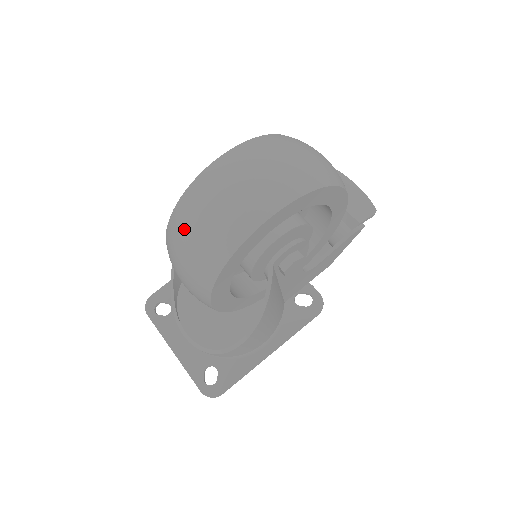
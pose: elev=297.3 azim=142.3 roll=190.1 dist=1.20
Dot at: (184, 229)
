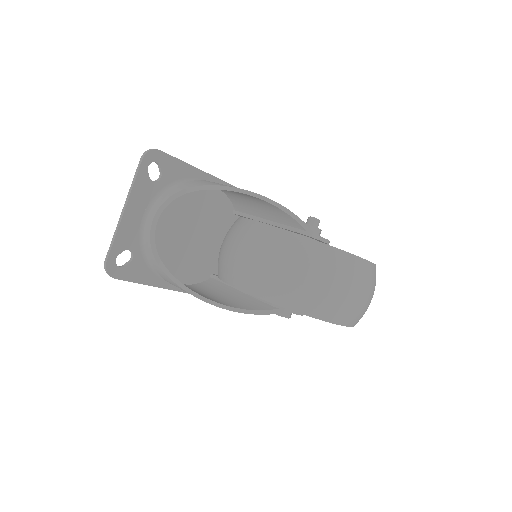
Dot at: (316, 269)
